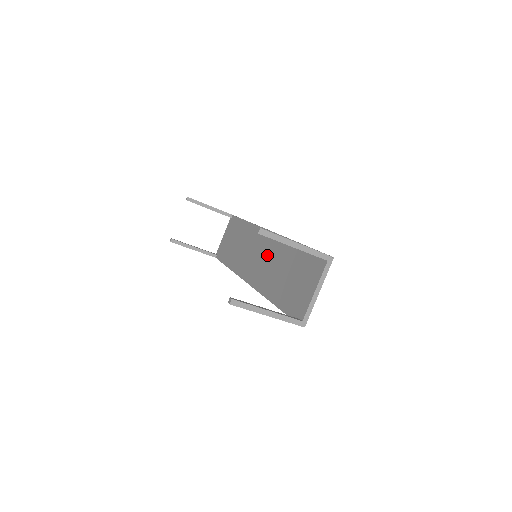
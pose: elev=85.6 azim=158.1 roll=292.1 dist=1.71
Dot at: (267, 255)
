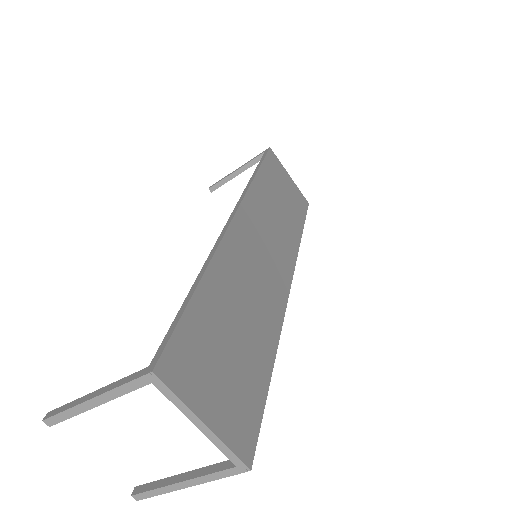
Dot at: occluded
